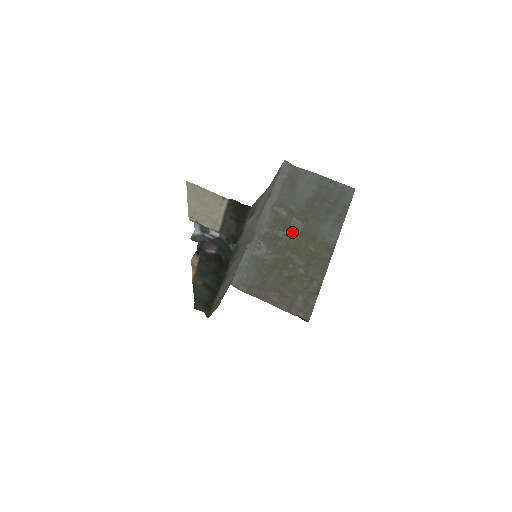
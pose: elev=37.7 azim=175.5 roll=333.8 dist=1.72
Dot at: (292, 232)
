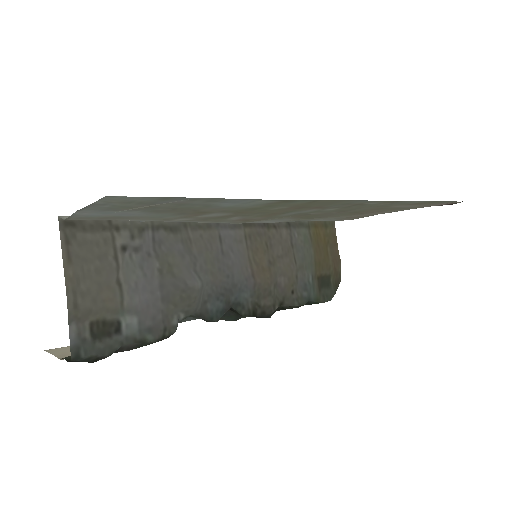
Dot at: (233, 215)
